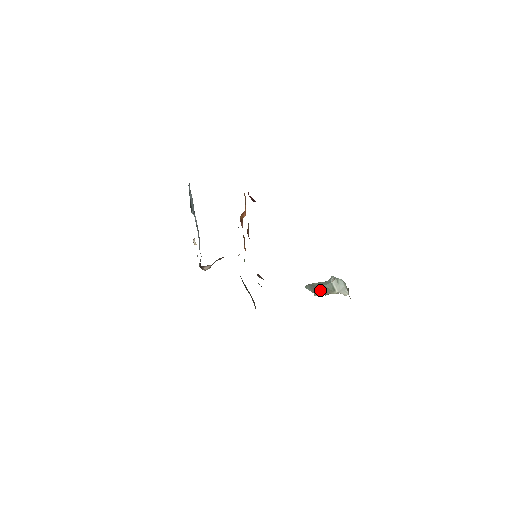
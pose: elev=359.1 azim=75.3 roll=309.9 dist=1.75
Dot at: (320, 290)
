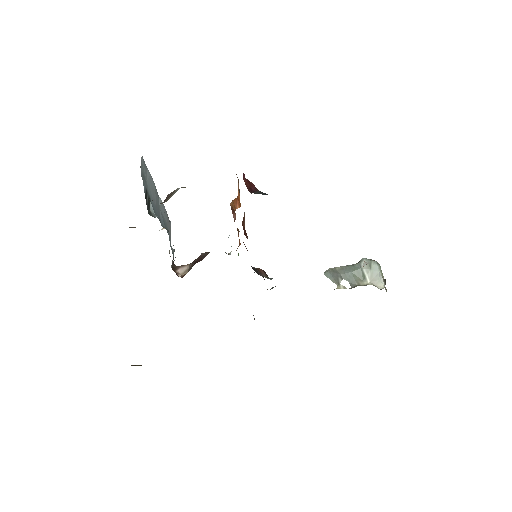
Dot at: (345, 278)
